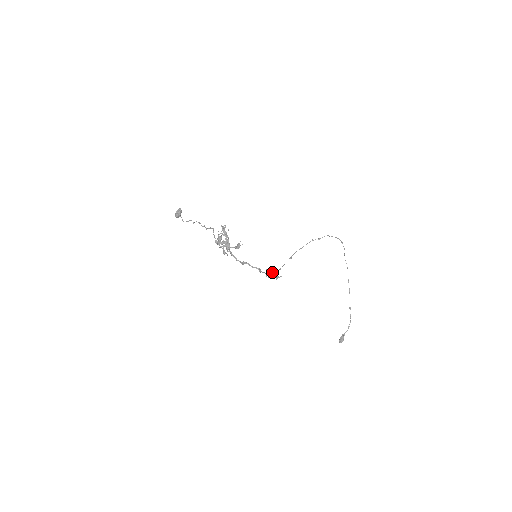
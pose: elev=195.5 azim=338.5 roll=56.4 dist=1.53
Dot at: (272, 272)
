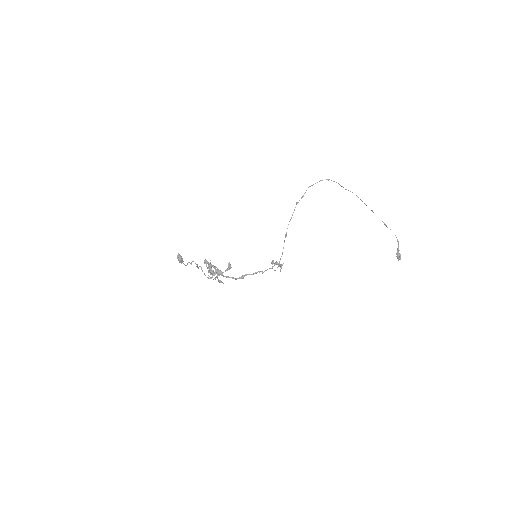
Dot at: (275, 264)
